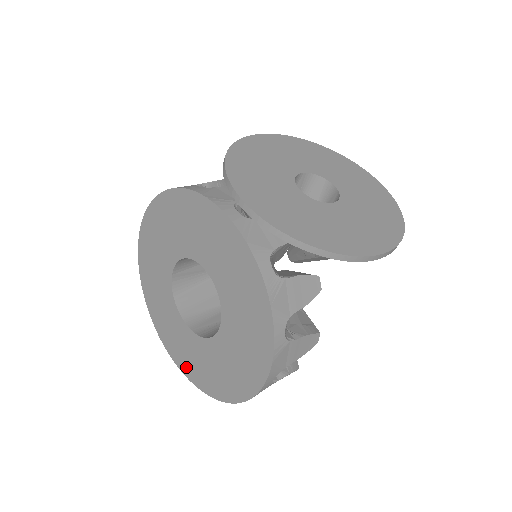
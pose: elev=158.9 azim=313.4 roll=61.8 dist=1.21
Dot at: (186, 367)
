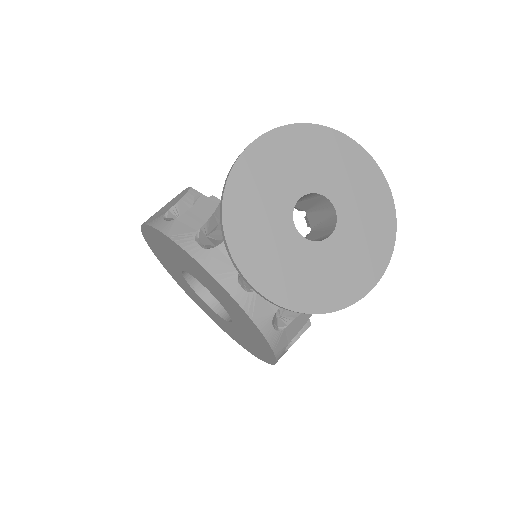
Dot at: (202, 309)
